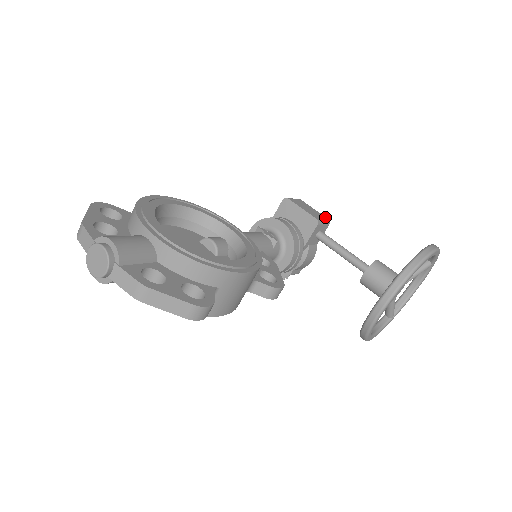
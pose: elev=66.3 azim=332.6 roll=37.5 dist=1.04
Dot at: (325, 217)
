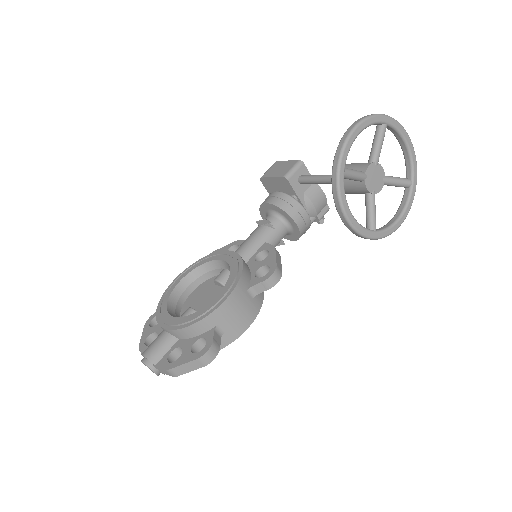
Dot at: (296, 161)
